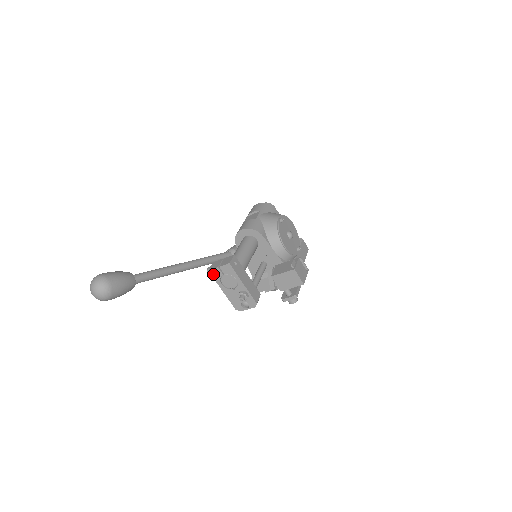
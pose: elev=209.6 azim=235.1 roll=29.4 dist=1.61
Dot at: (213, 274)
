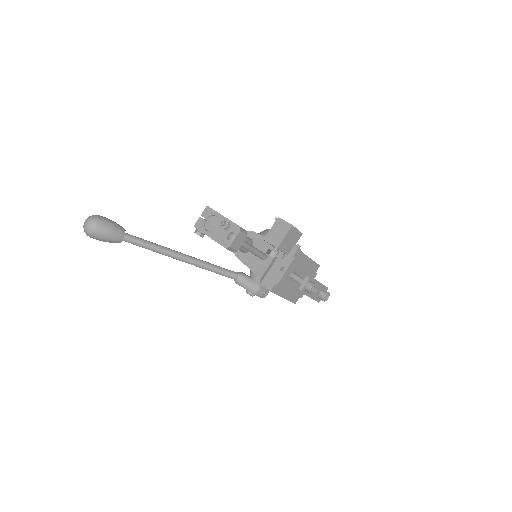
Dot at: (198, 227)
